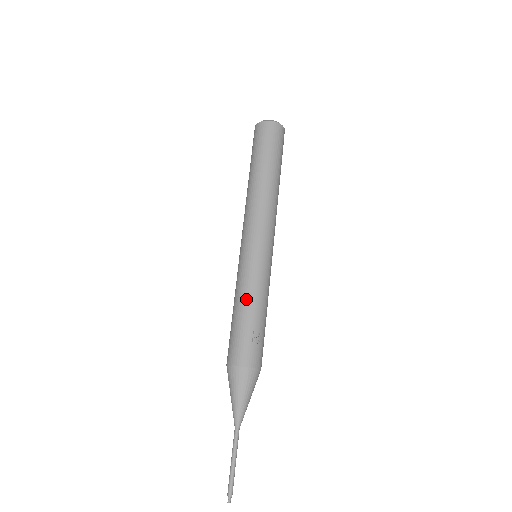
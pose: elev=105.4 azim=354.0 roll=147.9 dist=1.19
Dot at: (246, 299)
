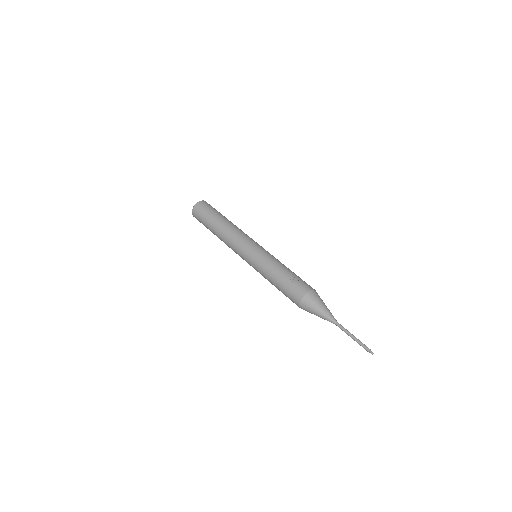
Dot at: (271, 273)
